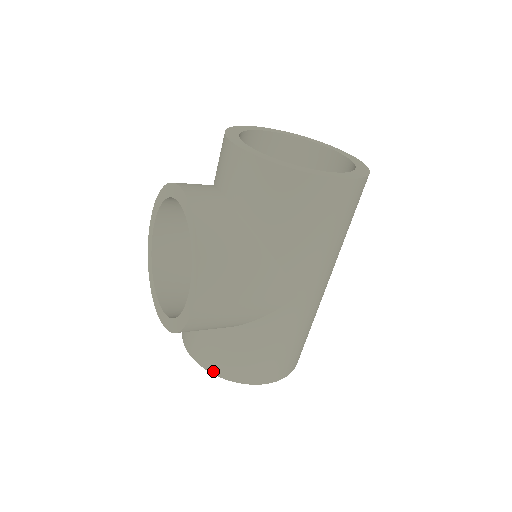
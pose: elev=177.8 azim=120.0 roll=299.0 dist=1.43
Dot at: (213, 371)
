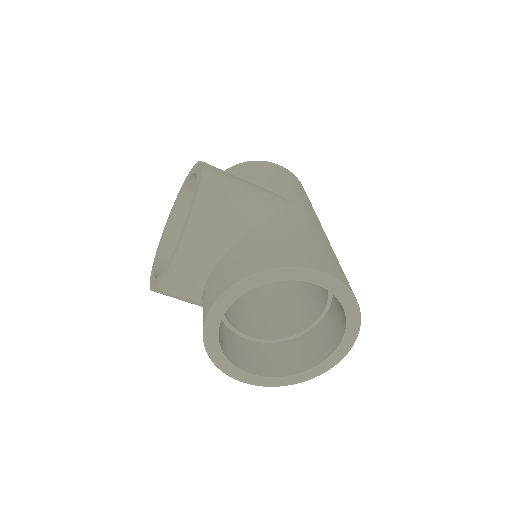
Dot at: (249, 273)
